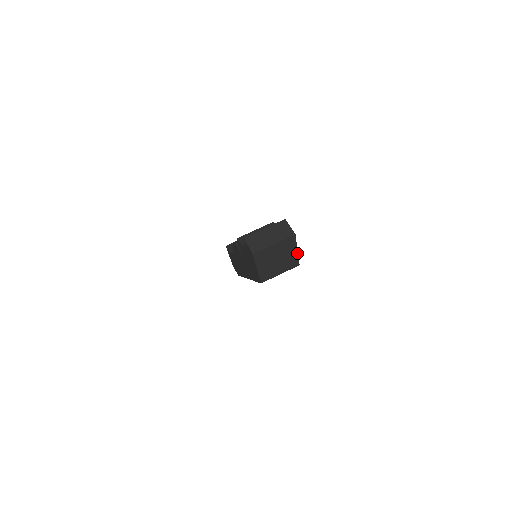
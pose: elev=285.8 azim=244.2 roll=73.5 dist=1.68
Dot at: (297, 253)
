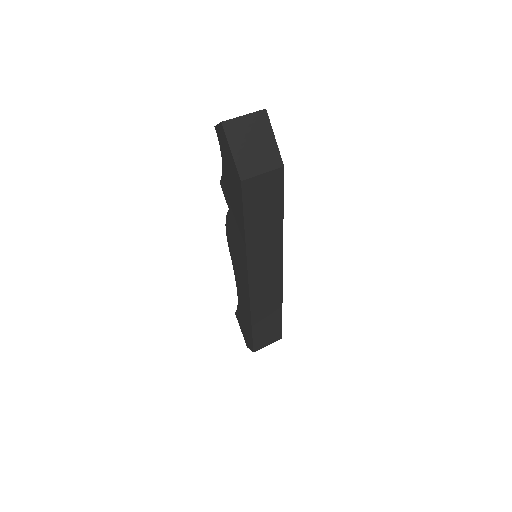
Dot at: (276, 143)
